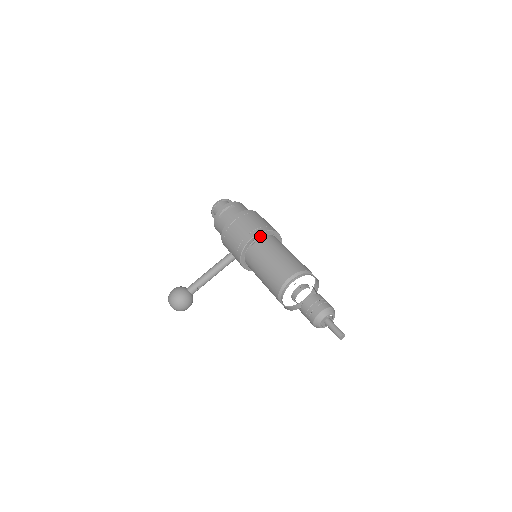
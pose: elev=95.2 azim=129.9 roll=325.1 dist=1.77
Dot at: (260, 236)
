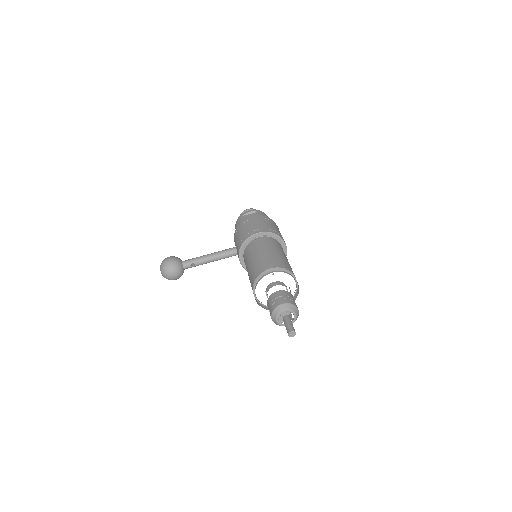
Dot at: (266, 236)
